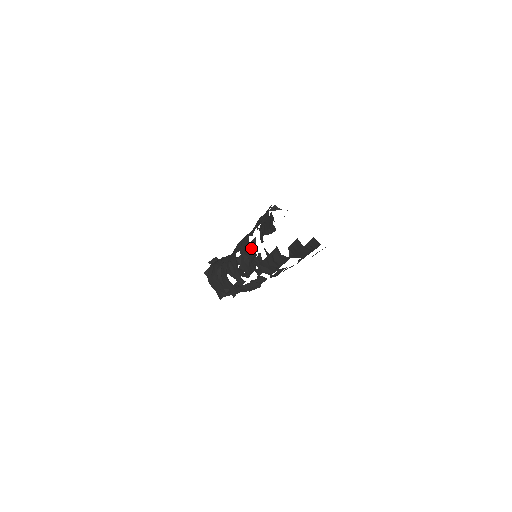
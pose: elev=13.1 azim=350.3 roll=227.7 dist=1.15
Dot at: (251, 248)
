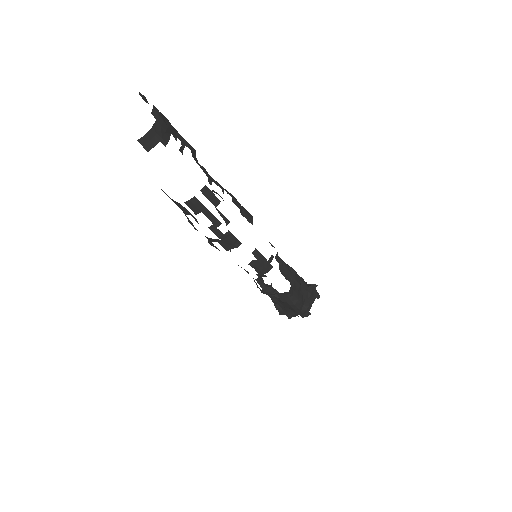
Dot at: occluded
